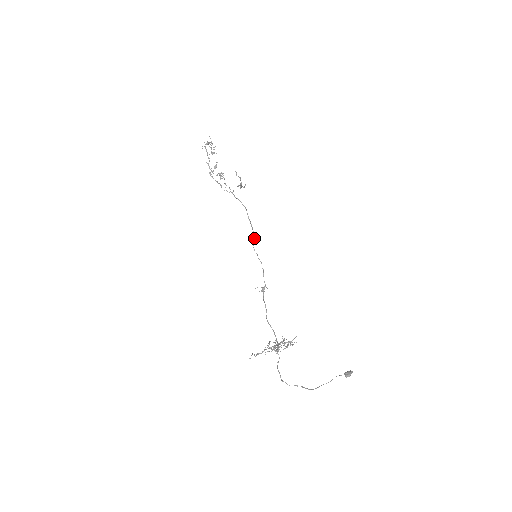
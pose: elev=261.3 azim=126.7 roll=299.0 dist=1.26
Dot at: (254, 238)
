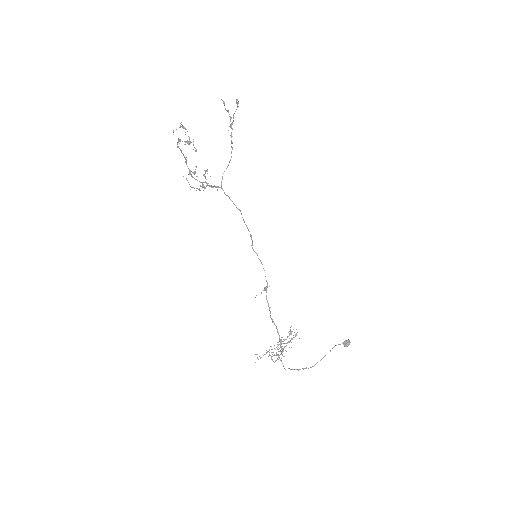
Dot at: (252, 241)
